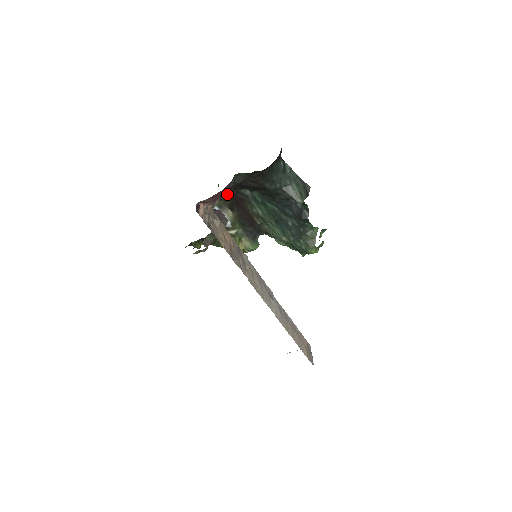
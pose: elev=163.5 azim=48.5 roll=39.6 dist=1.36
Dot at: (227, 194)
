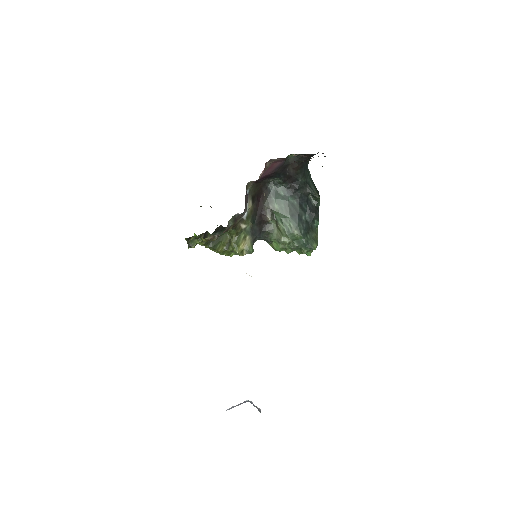
Dot at: (259, 181)
